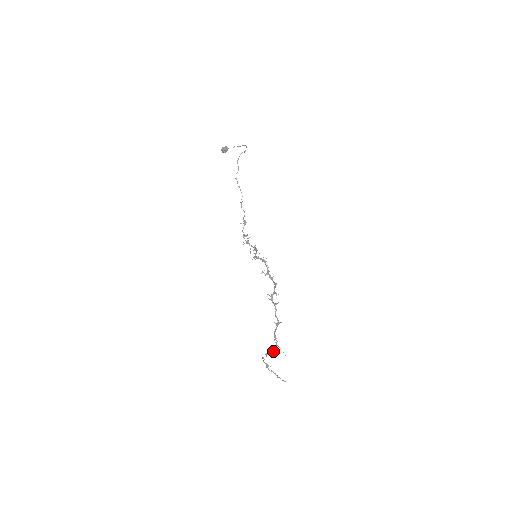
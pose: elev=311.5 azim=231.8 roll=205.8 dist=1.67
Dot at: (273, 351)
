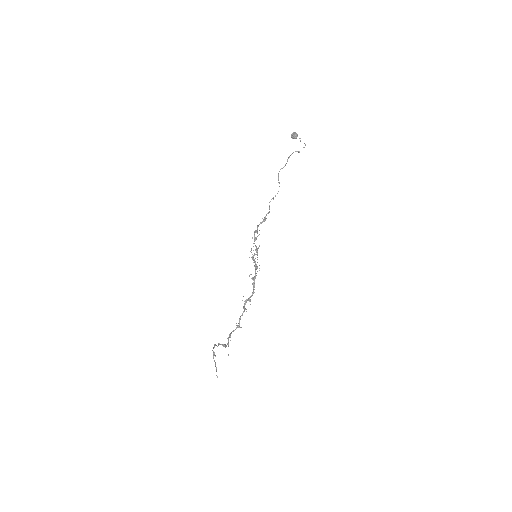
Dot at: (223, 346)
